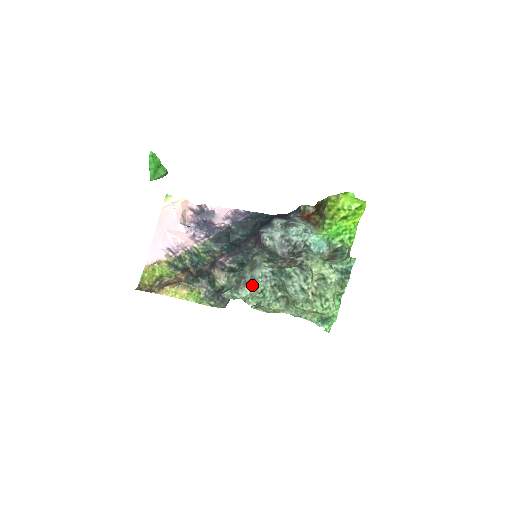
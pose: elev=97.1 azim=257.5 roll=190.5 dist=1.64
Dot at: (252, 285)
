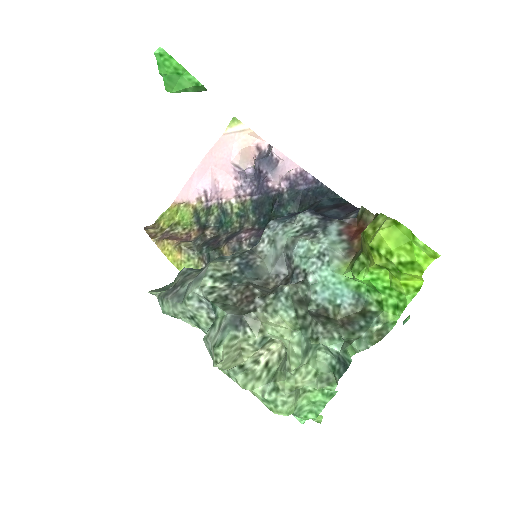
Dot at: (177, 302)
